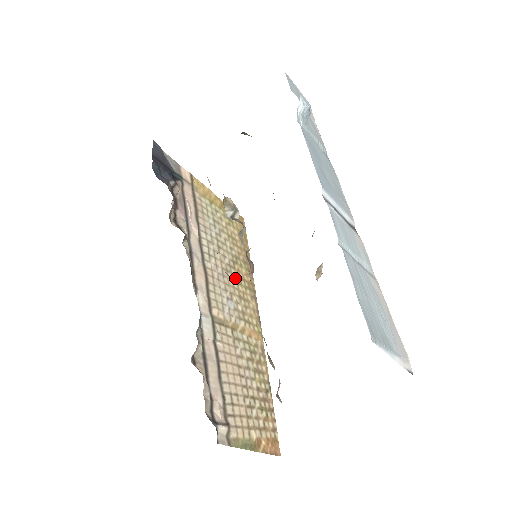
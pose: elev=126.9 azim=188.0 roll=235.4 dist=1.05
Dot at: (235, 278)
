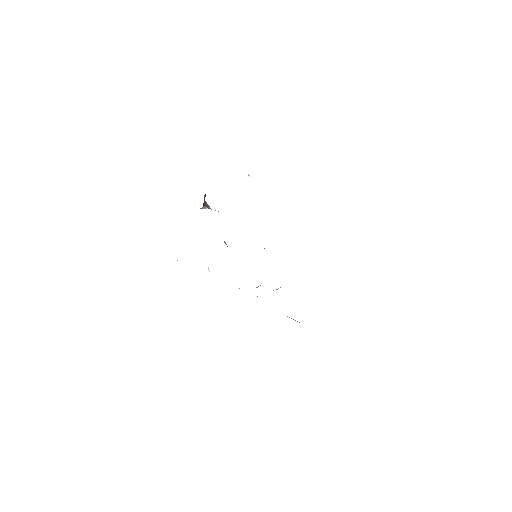
Dot at: occluded
